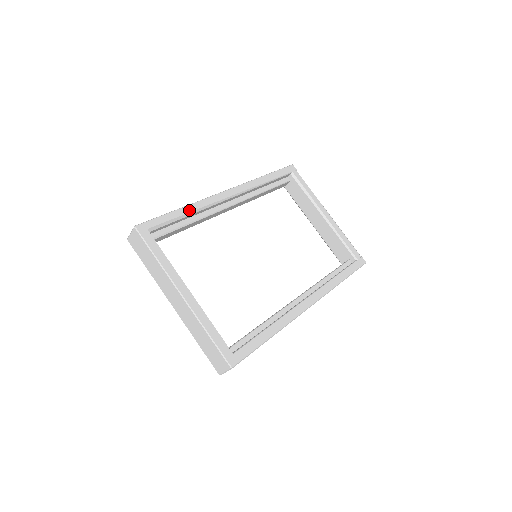
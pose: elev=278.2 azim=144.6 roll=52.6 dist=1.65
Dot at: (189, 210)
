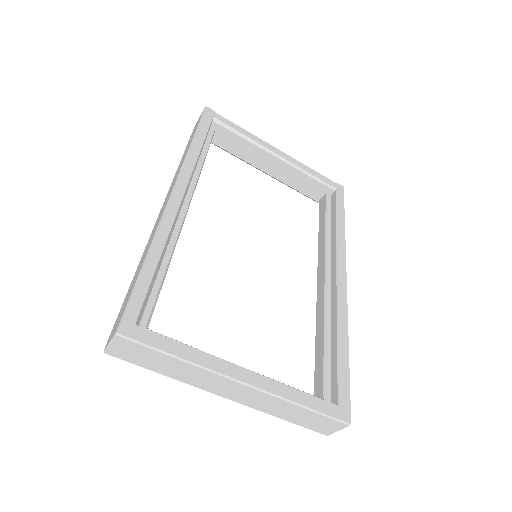
Dot at: (158, 252)
